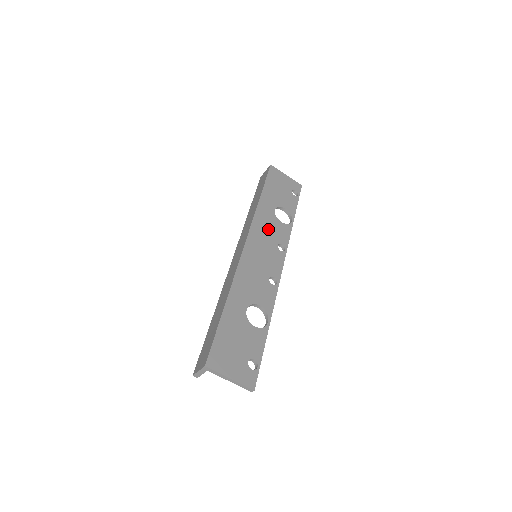
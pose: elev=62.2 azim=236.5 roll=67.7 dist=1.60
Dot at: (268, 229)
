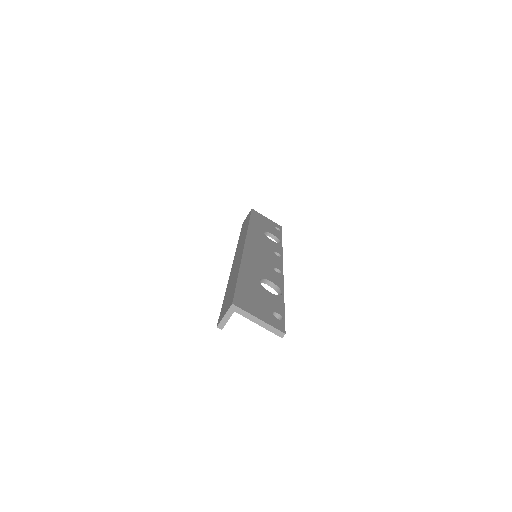
Dot at: (262, 241)
